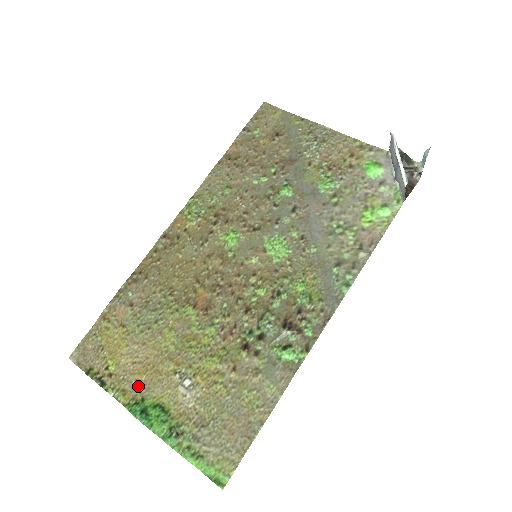
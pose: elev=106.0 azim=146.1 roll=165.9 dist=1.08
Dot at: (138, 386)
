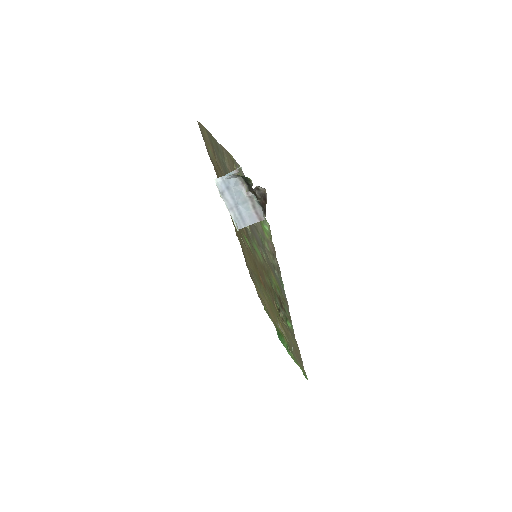
Dot at: (274, 321)
